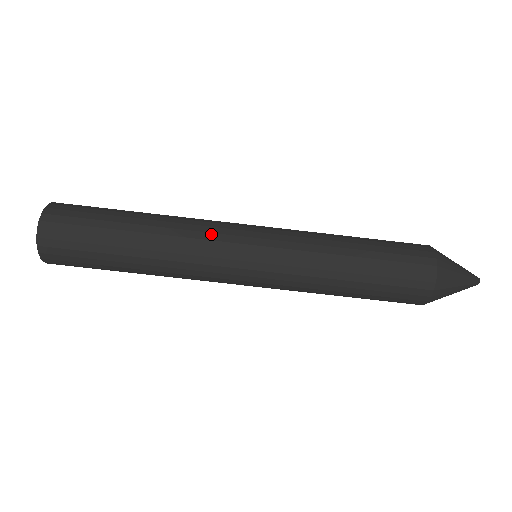
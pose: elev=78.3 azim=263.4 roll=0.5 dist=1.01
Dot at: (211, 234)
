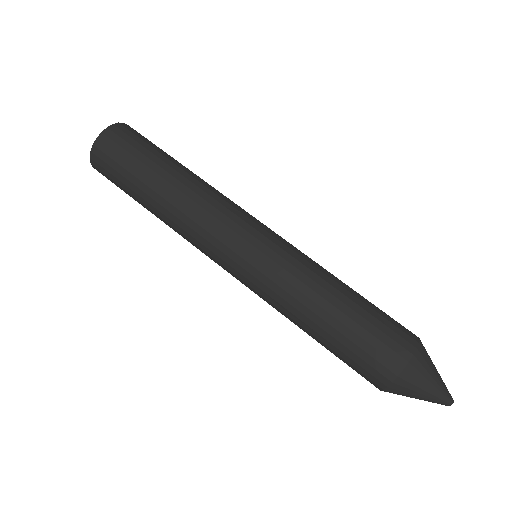
Dot at: (239, 206)
